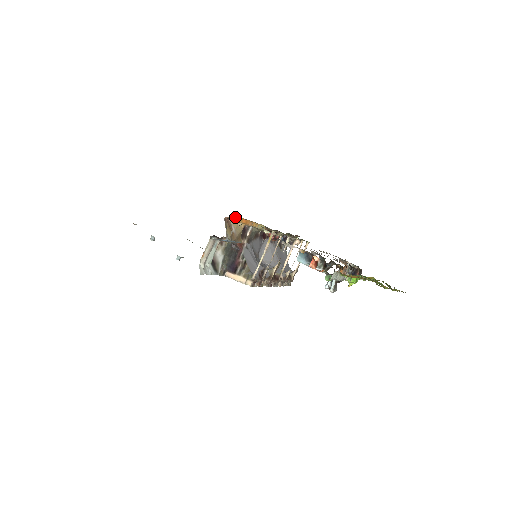
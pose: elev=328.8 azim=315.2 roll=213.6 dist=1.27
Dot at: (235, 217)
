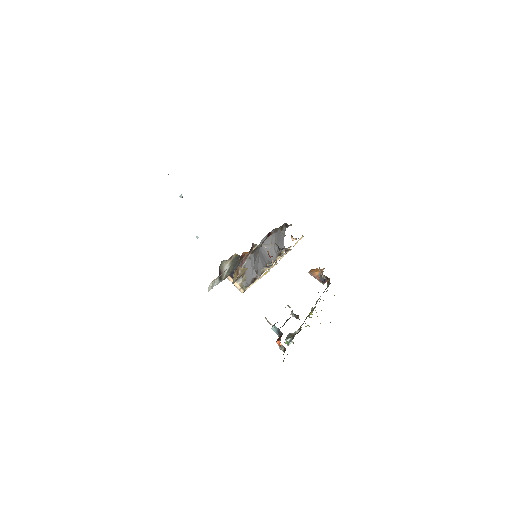
Dot at: occluded
